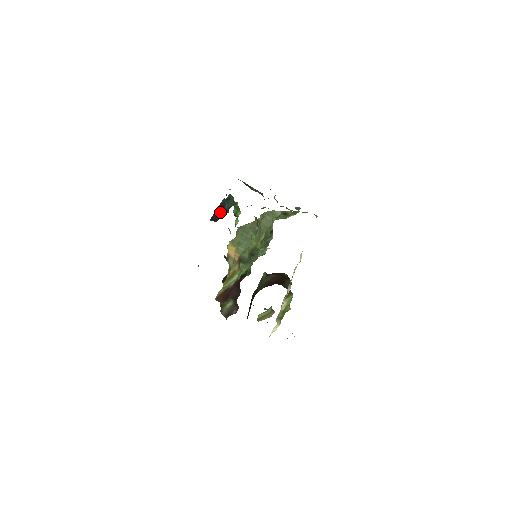
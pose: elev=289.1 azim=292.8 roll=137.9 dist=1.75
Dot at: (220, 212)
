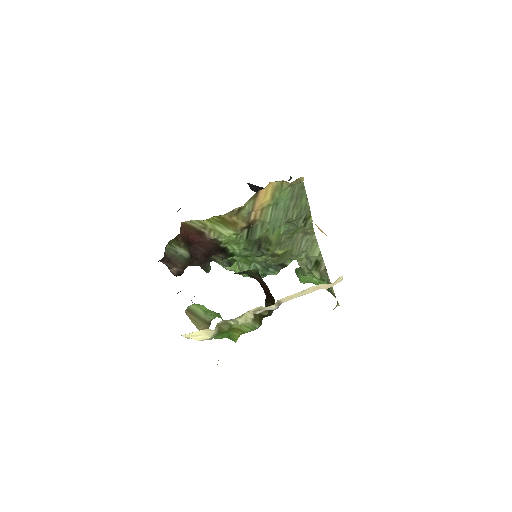
Dot at: occluded
